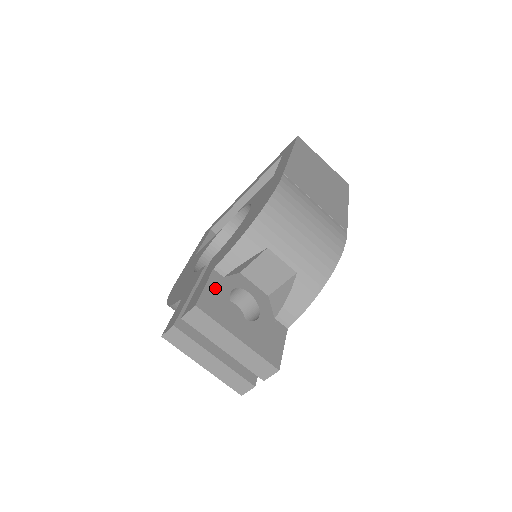
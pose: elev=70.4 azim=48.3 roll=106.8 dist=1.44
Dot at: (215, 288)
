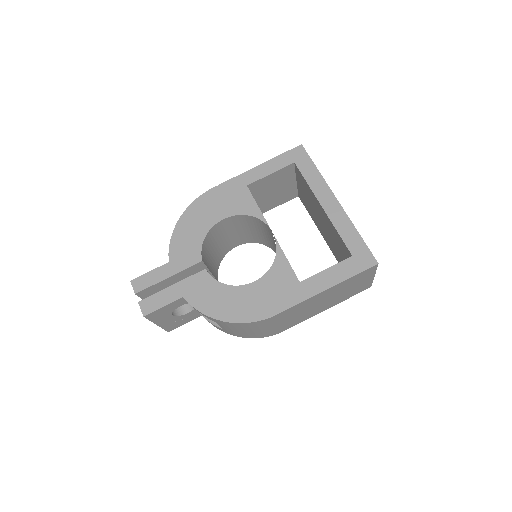
Dot at: (170, 306)
